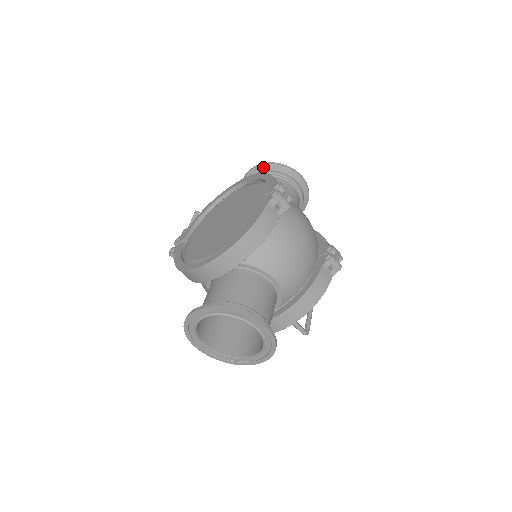
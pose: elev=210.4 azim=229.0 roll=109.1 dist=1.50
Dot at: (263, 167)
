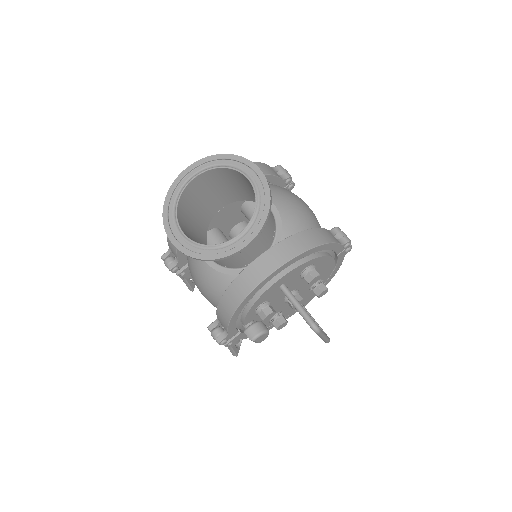
Dot at: occluded
